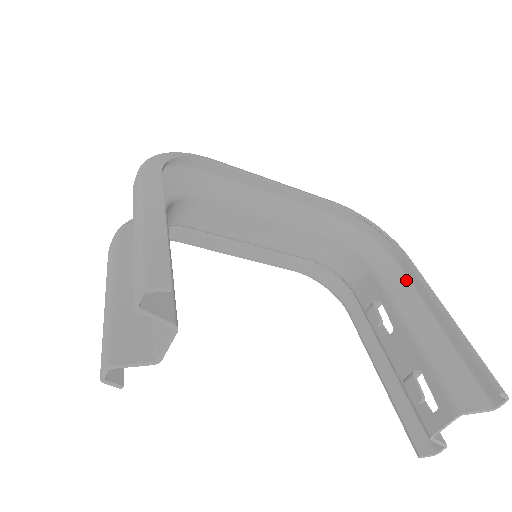
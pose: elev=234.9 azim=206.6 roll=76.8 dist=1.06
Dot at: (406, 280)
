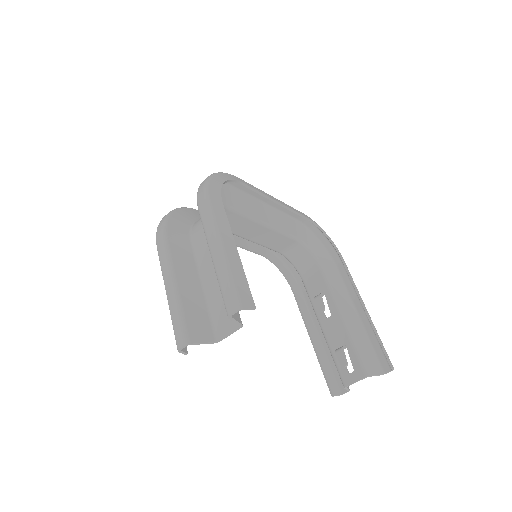
Dot at: (341, 280)
